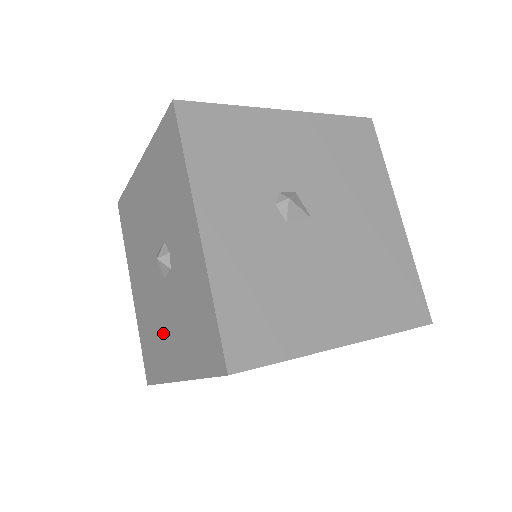
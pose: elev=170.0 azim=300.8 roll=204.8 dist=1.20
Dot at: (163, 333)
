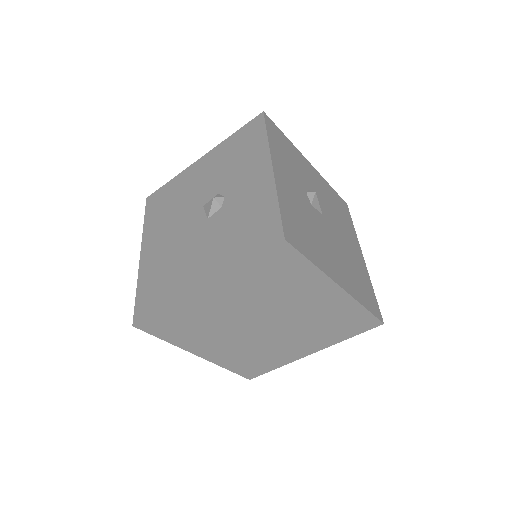
Dot at: (188, 260)
